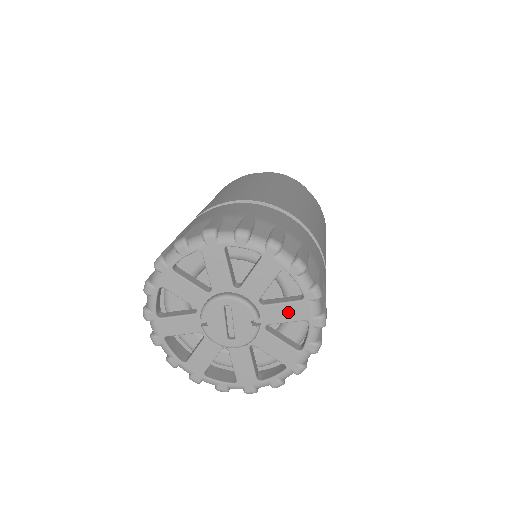
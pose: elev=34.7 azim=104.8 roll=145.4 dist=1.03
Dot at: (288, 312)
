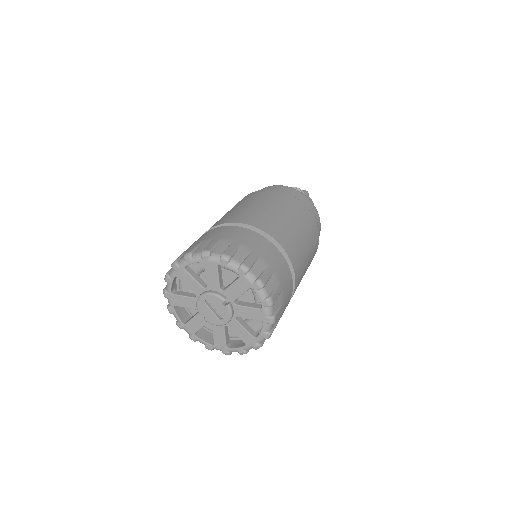
Dot at: (238, 288)
